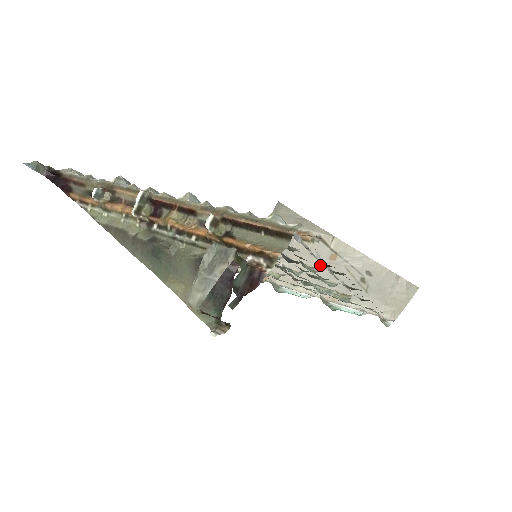
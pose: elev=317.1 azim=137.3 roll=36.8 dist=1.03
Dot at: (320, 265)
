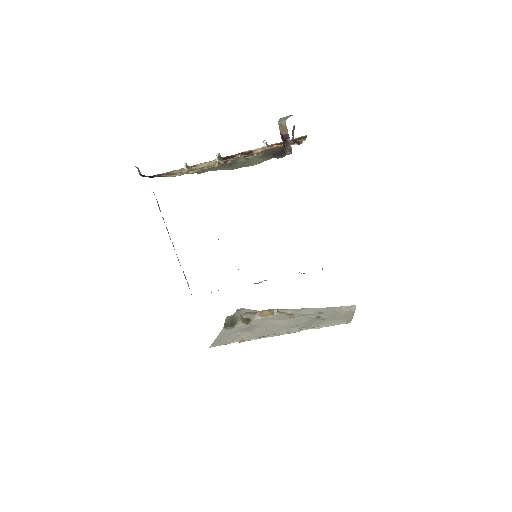
Dot at: (284, 321)
